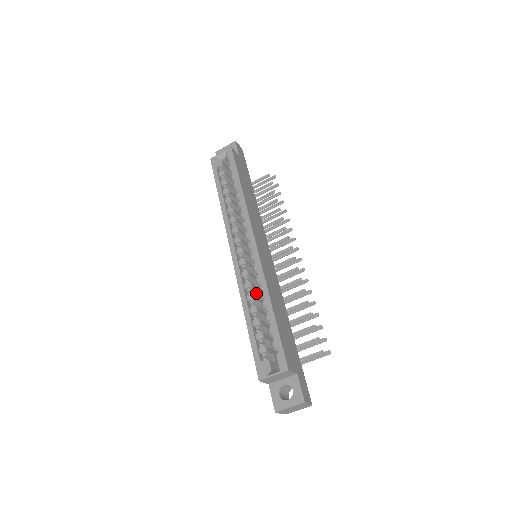
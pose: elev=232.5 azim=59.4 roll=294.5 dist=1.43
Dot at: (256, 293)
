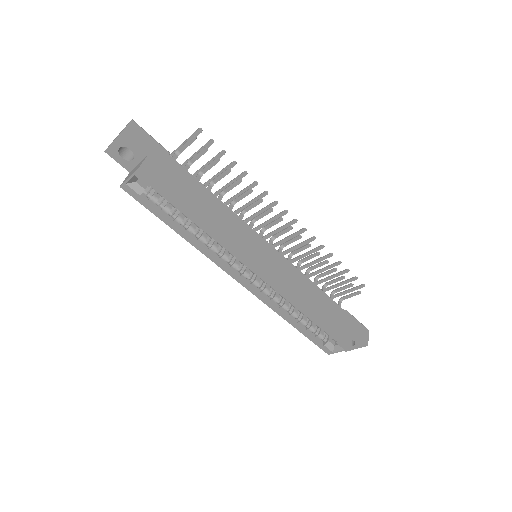
Dot at: occluded
